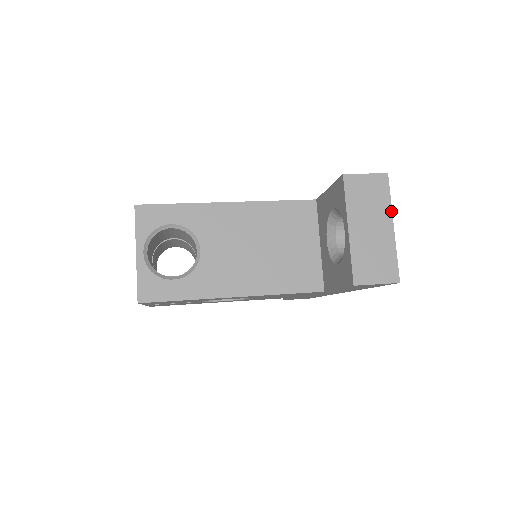
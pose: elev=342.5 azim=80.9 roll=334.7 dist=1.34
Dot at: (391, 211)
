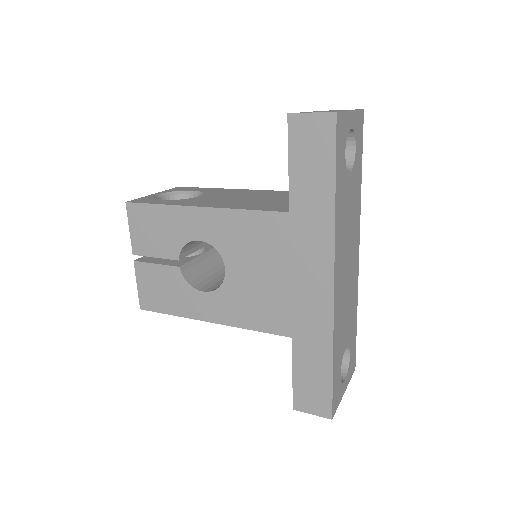
Dot at: (354, 110)
